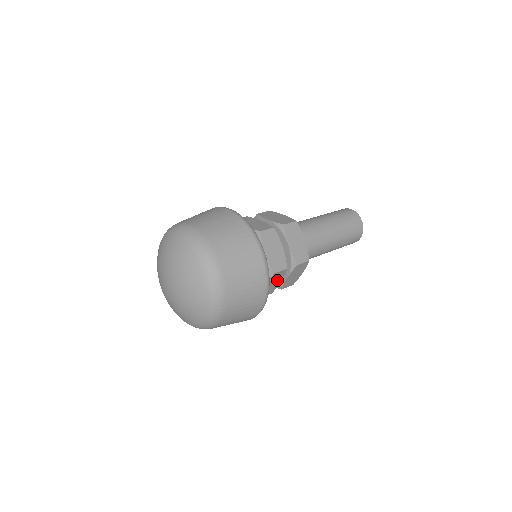
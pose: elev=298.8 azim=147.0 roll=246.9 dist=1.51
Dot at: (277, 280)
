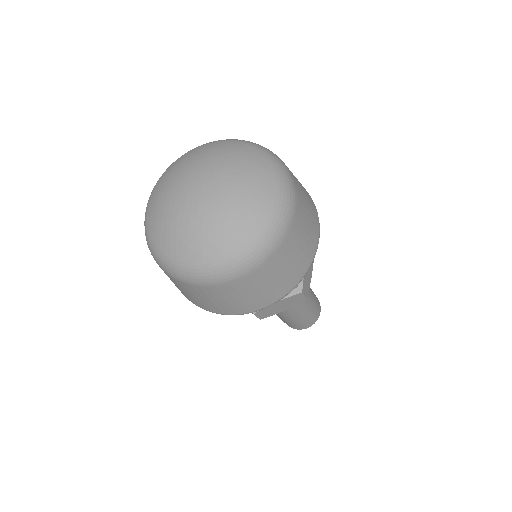
Dot at: occluded
